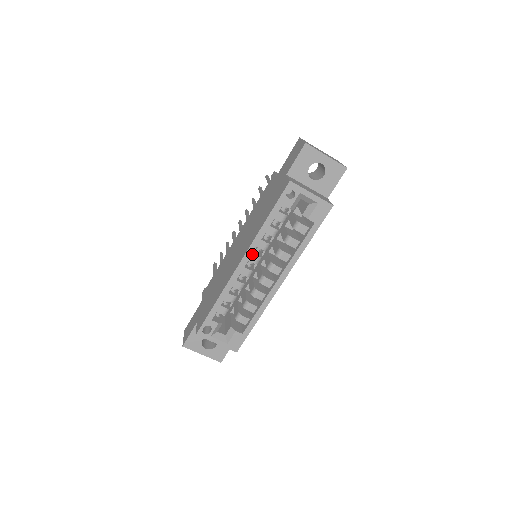
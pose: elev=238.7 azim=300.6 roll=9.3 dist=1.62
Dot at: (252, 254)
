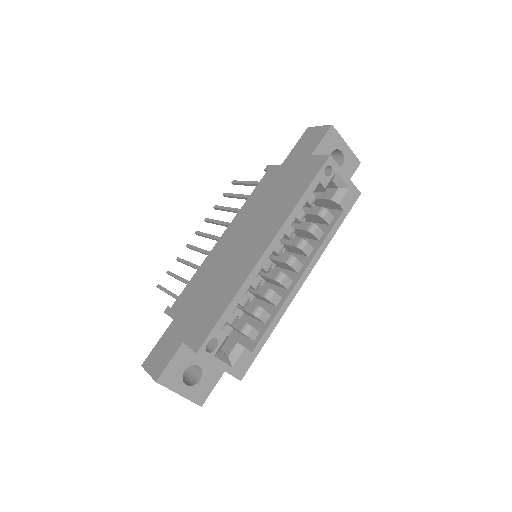
Dot at: occluded
